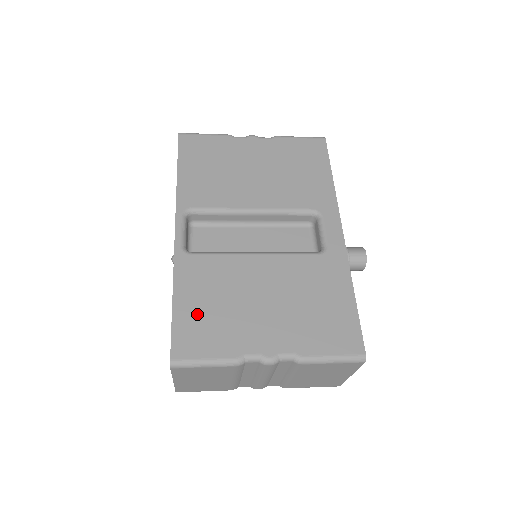
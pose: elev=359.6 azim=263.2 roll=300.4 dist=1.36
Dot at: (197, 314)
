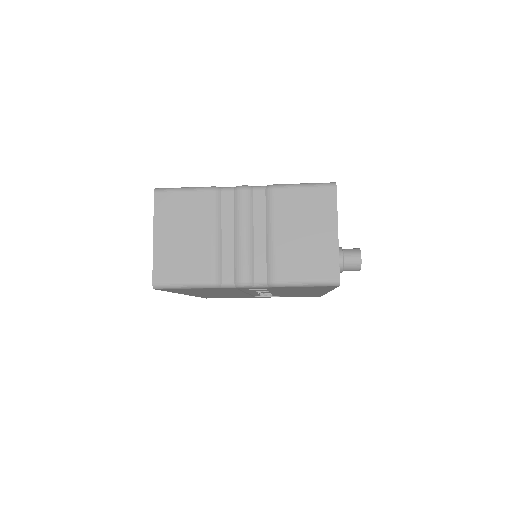
Dot at: occluded
